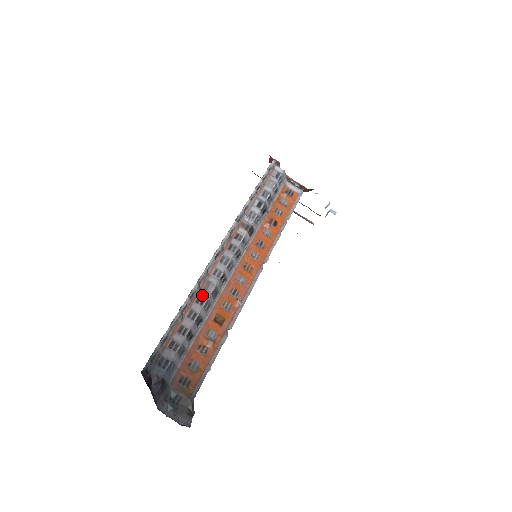
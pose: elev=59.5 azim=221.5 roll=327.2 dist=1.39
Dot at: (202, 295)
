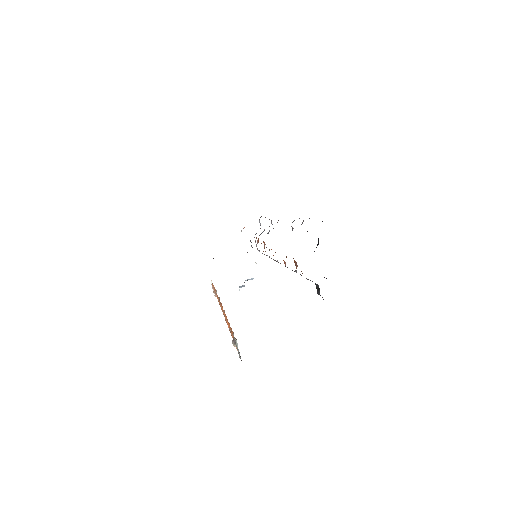
Dot at: (292, 229)
